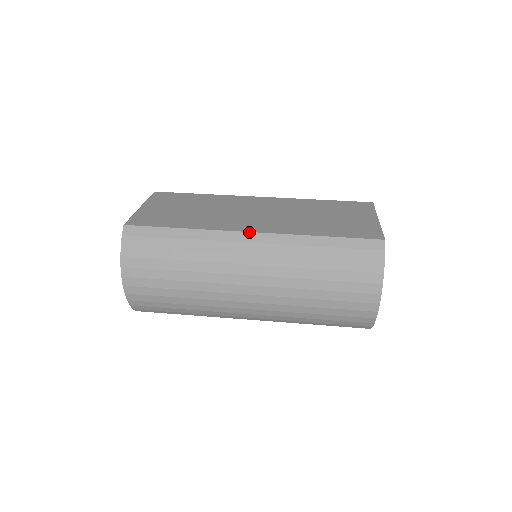
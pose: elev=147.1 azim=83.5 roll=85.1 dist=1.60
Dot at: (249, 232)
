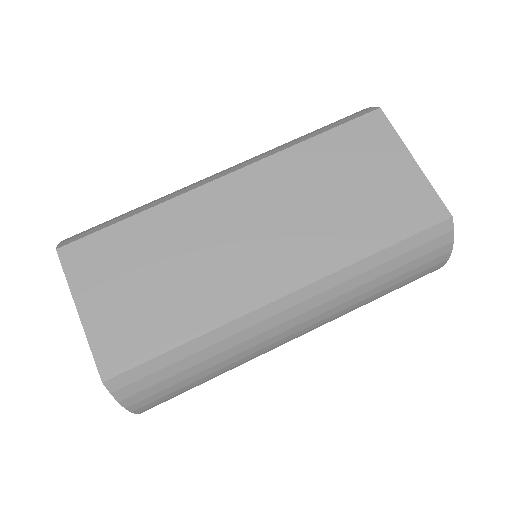
Dot at: (283, 297)
